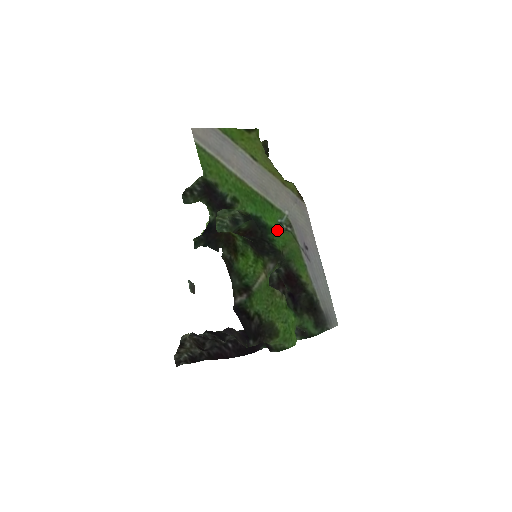
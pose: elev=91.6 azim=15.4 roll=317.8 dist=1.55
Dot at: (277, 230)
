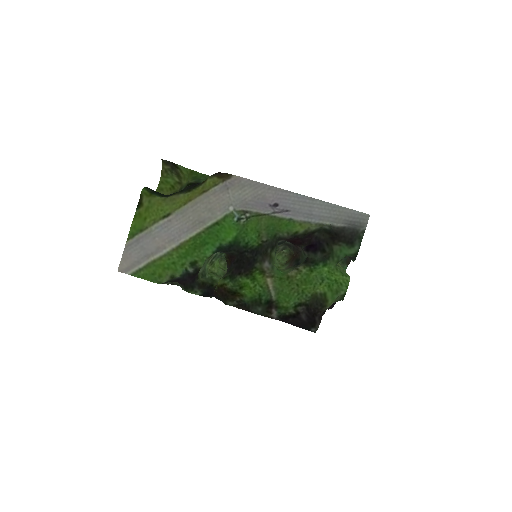
Dot at: (241, 232)
